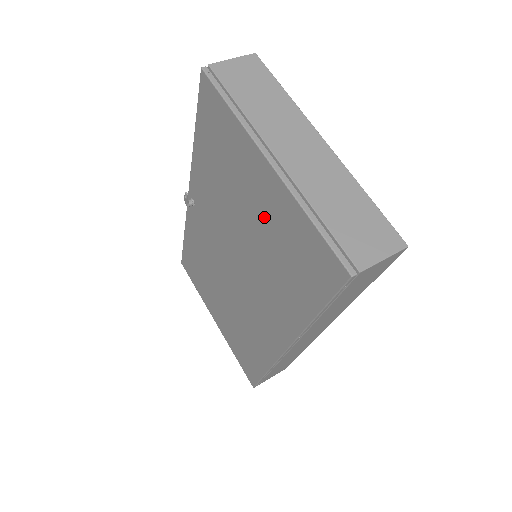
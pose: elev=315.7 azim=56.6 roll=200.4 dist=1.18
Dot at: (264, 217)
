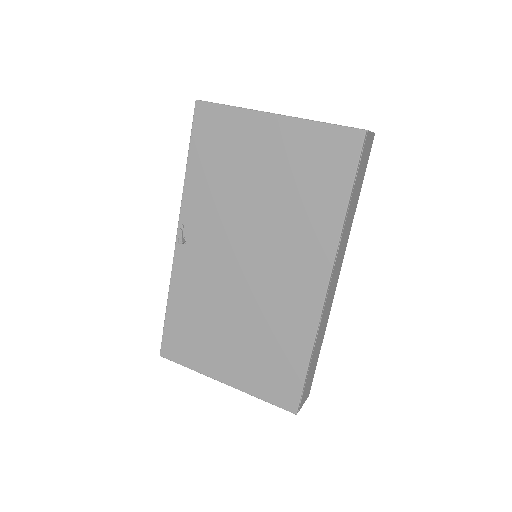
Dot at: (277, 165)
